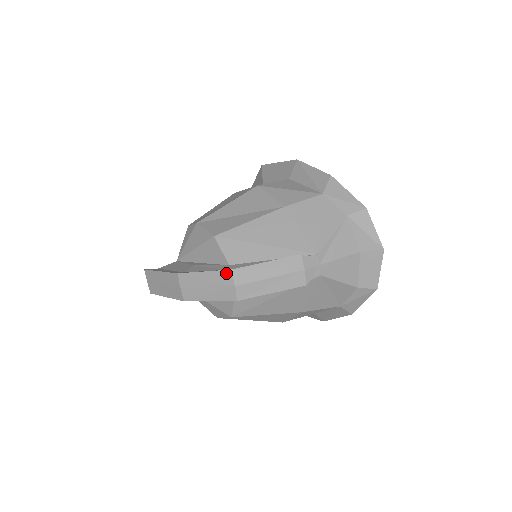
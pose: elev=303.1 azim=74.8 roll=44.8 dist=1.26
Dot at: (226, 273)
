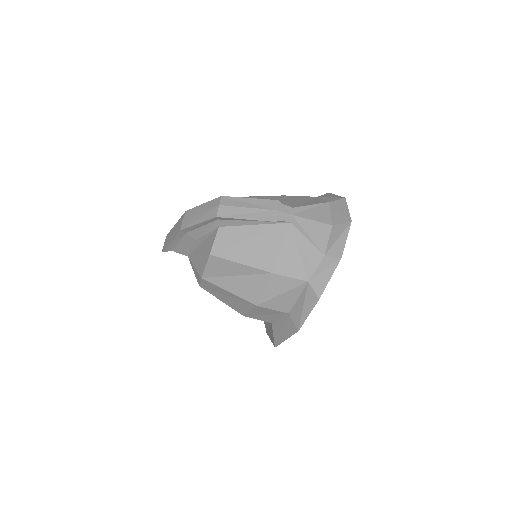
Dot at: (217, 199)
